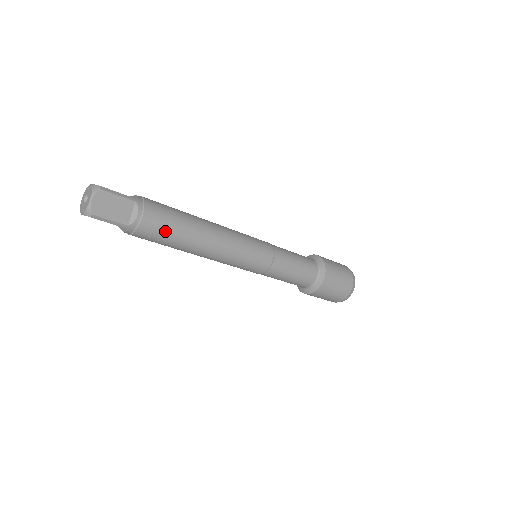
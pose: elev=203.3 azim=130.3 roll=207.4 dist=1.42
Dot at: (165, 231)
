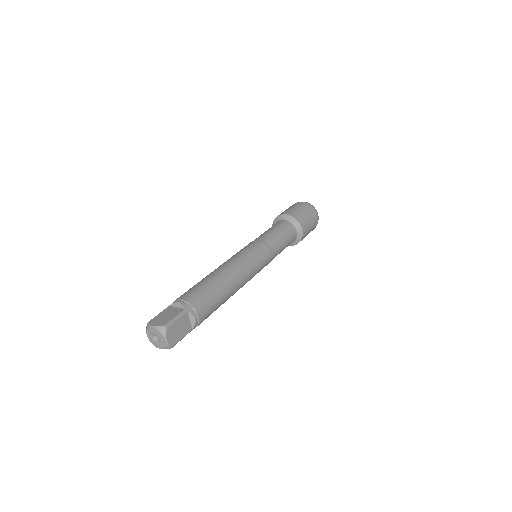
Dot at: (213, 309)
